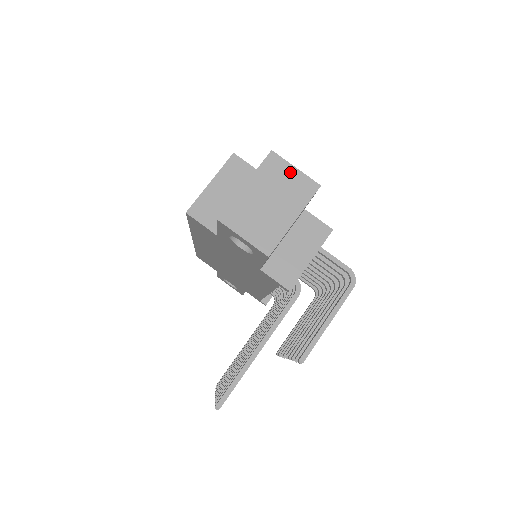
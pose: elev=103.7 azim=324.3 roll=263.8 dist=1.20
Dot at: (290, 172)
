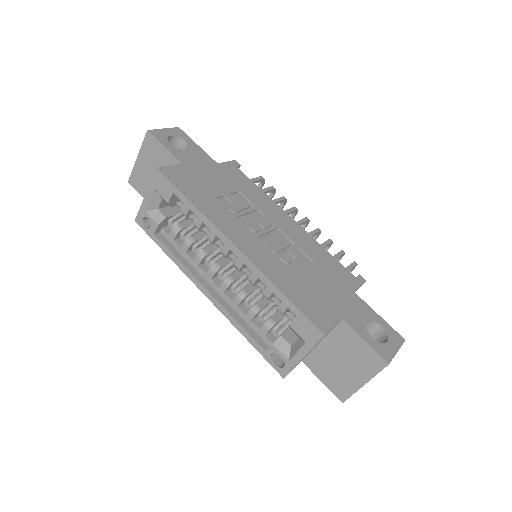
Dot at: occluded
